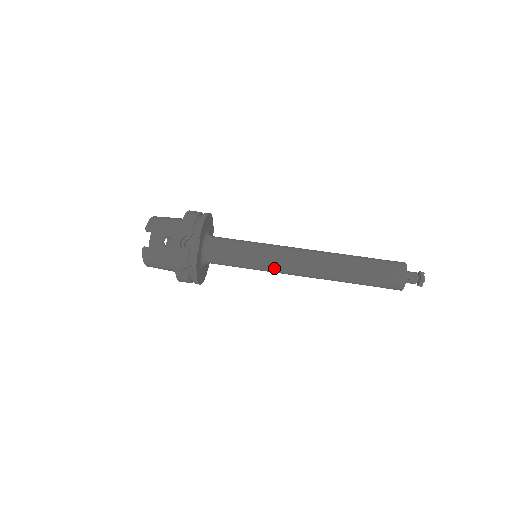
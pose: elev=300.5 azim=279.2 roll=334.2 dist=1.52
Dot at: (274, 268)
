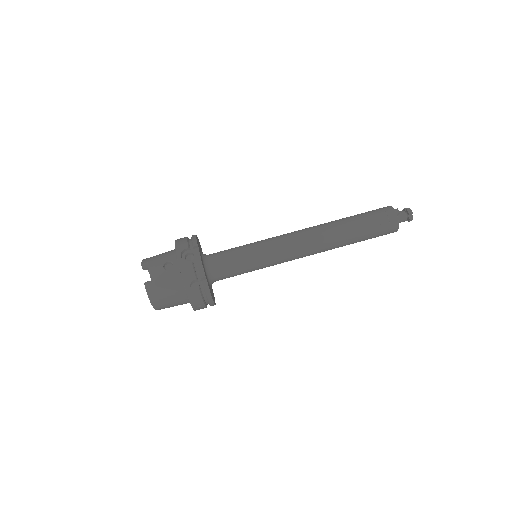
Dot at: (278, 255)
